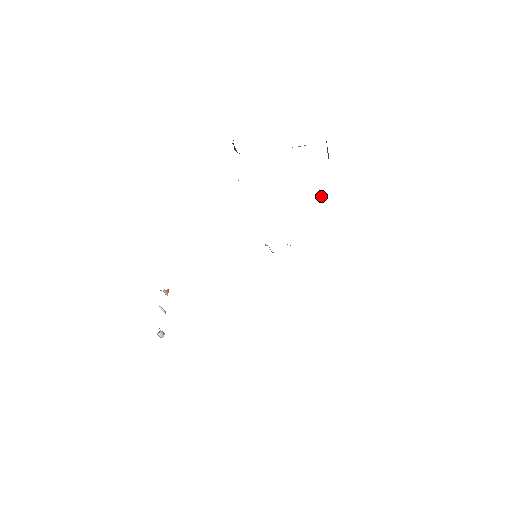
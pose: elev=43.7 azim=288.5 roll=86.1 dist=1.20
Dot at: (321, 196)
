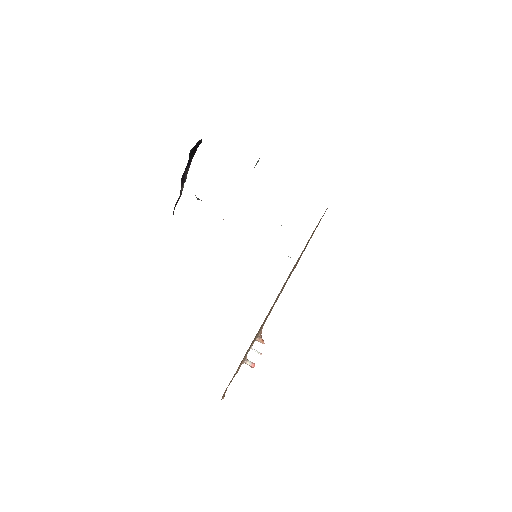
Dot at: occluded
